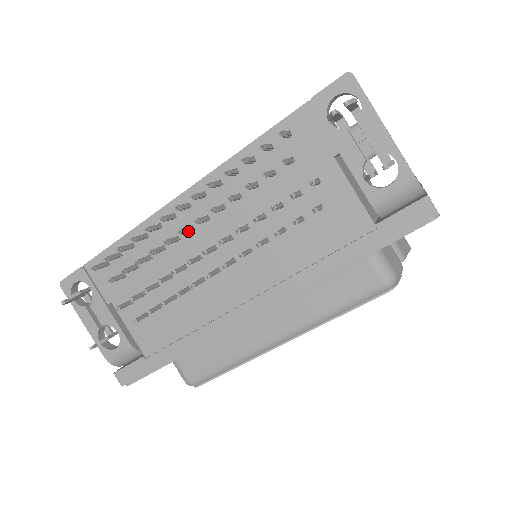
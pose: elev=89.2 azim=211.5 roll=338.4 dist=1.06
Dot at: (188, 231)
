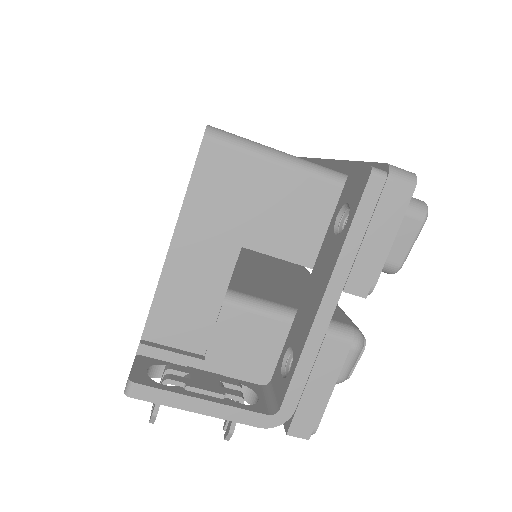
Dot at: occluded
